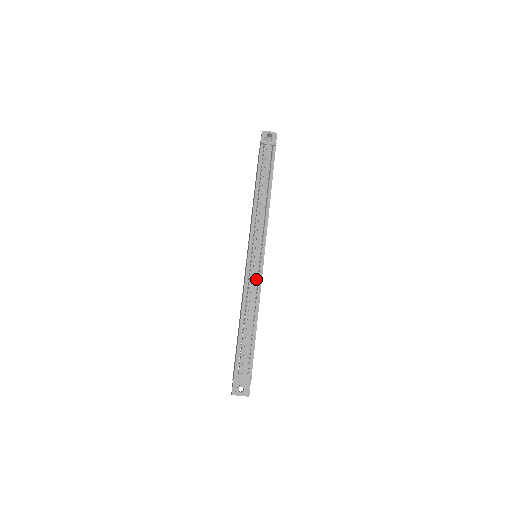
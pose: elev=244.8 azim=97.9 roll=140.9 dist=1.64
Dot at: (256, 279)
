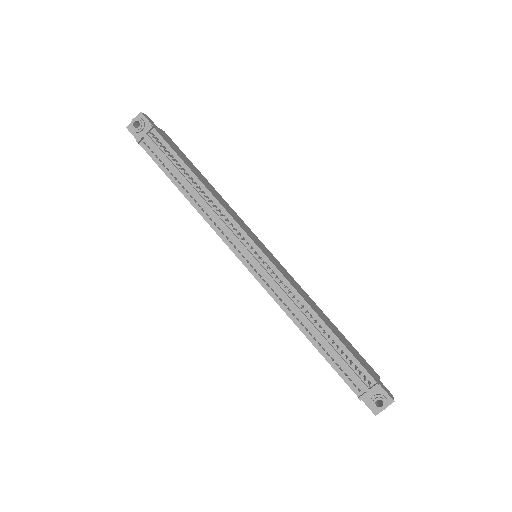
Dot at: (279, 283)
